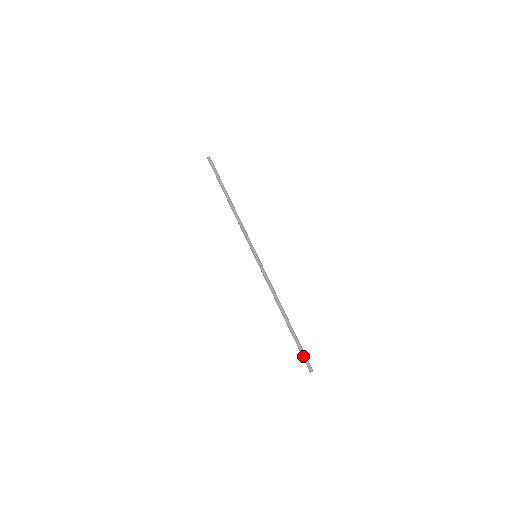
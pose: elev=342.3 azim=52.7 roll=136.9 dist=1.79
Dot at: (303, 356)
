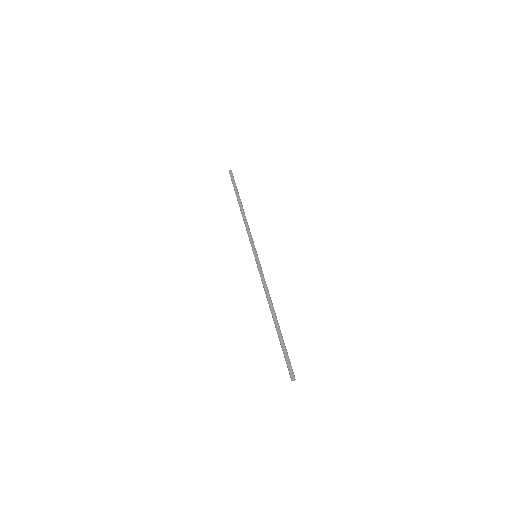
Dot at: (289, 359)
